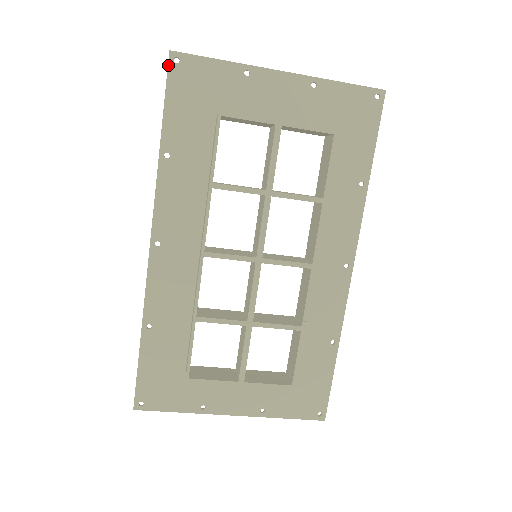
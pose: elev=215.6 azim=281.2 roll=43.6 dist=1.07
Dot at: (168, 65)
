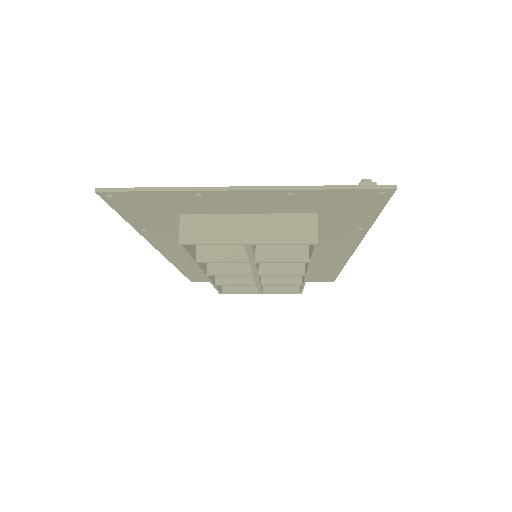
Dot at: (102, 198)
